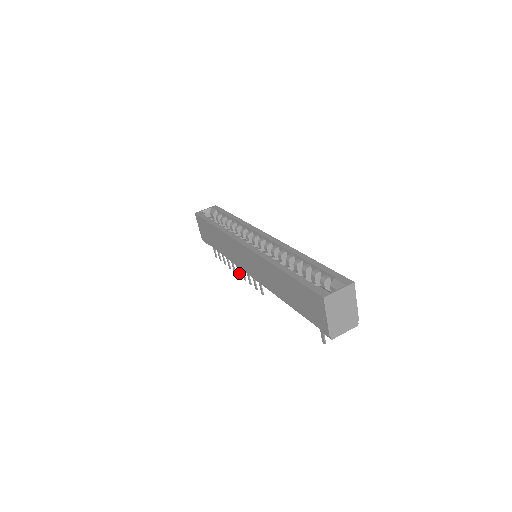
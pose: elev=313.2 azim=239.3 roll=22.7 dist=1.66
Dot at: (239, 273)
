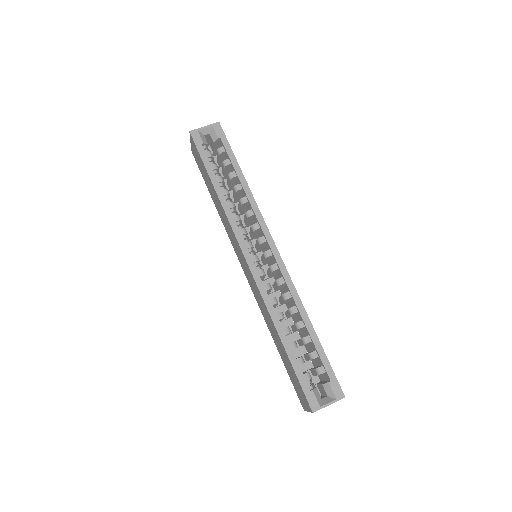
Dot at: occluded
